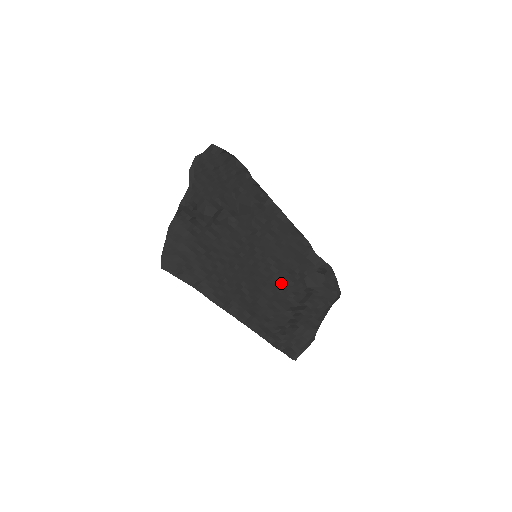
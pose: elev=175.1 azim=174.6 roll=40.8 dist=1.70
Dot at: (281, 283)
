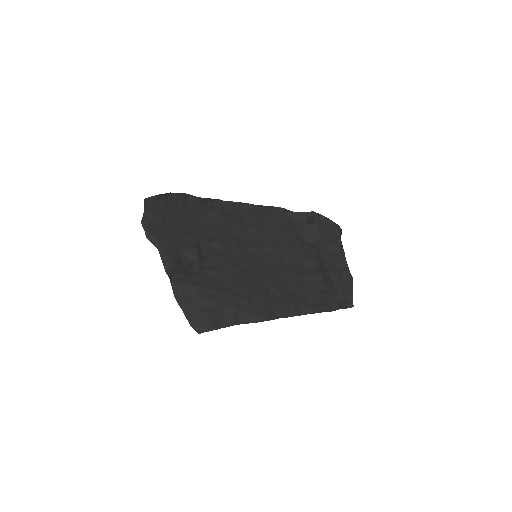
Dot at: (291, 259)
